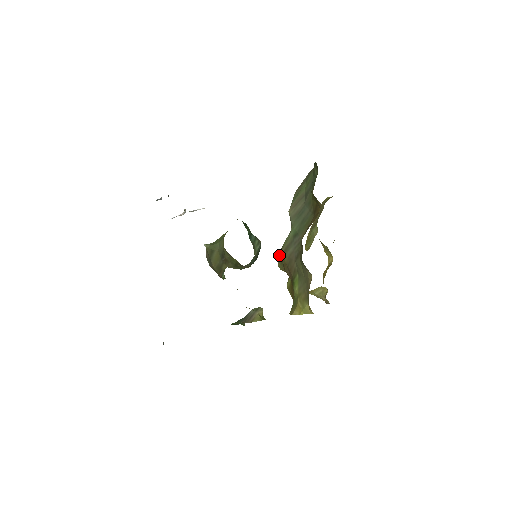
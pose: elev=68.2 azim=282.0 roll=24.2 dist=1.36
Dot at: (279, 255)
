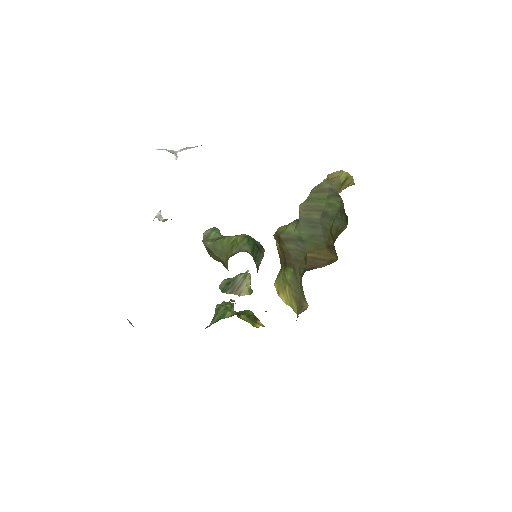
Dot at: (277, 234)
